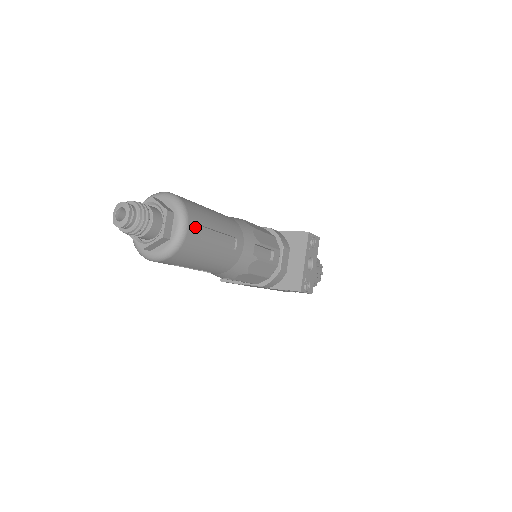
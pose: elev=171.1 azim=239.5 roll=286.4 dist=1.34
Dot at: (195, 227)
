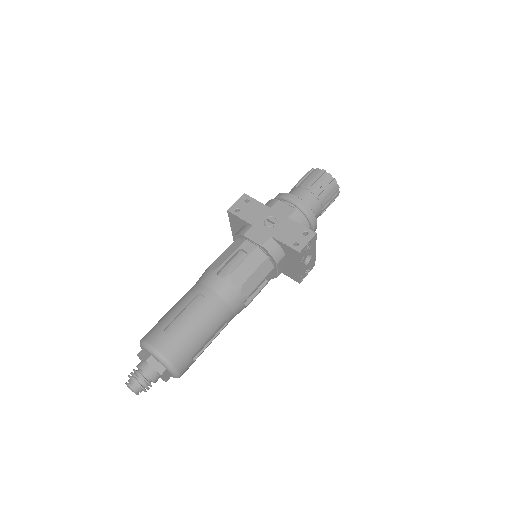
Dot at: (186, 366)
